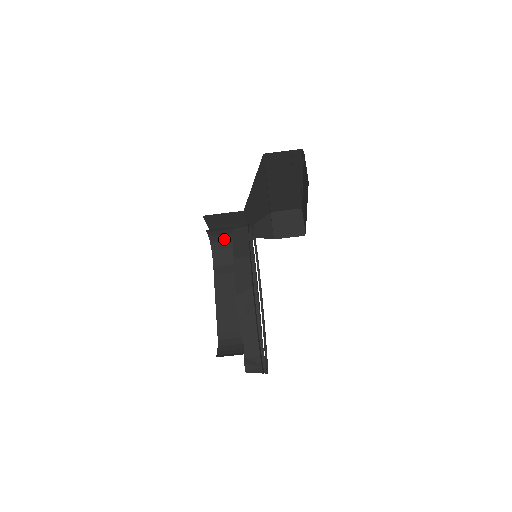
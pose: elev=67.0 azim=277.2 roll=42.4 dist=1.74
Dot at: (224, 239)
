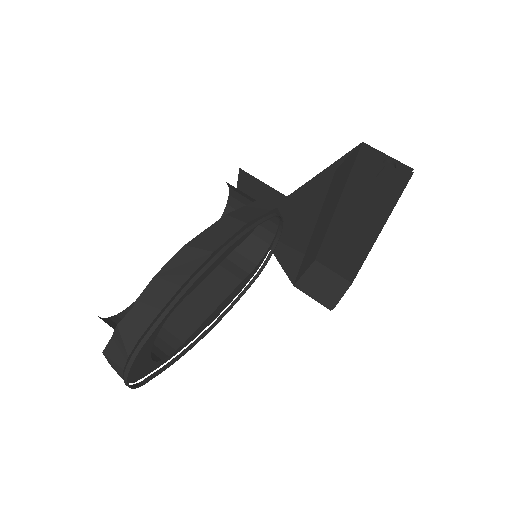
Dot at: occluded
